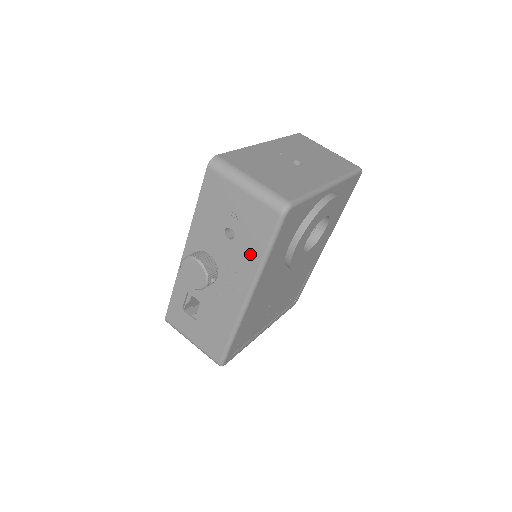
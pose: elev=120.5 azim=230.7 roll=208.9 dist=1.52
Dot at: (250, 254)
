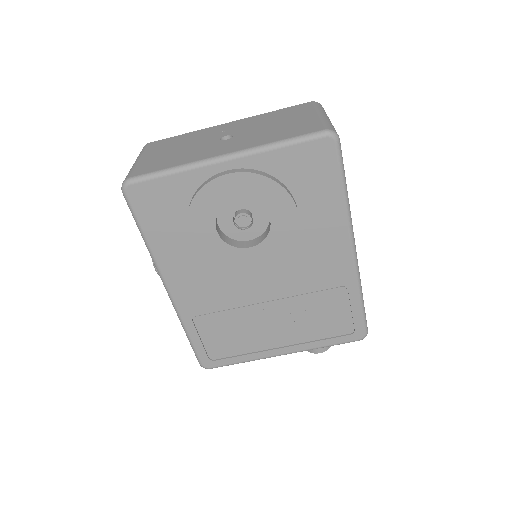
Dot at: occluded
